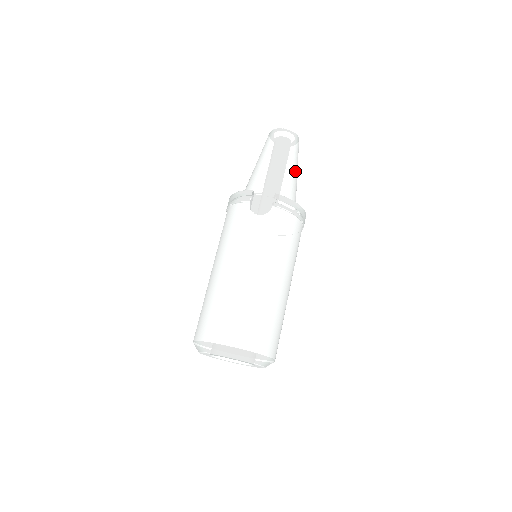
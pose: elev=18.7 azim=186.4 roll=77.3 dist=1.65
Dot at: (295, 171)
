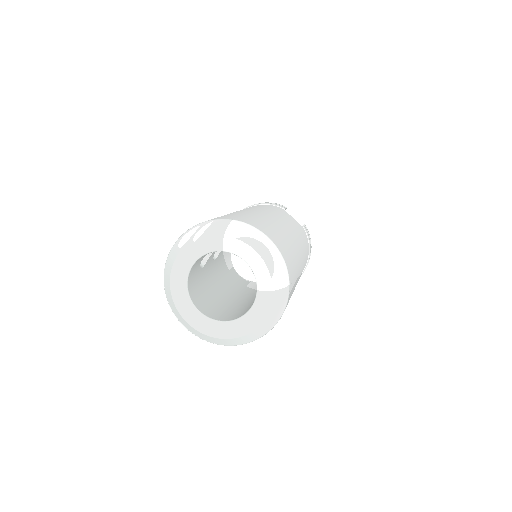
Dot at: occluded
